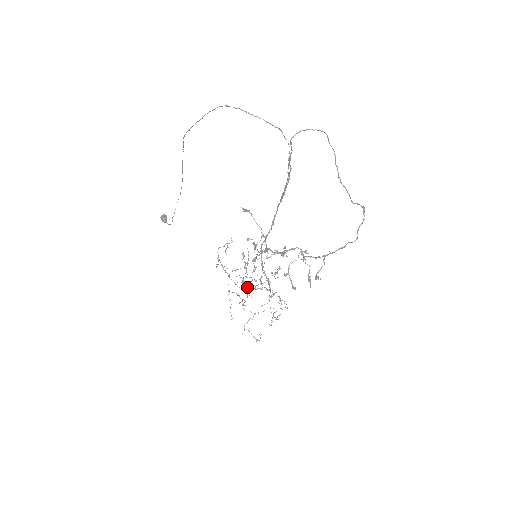
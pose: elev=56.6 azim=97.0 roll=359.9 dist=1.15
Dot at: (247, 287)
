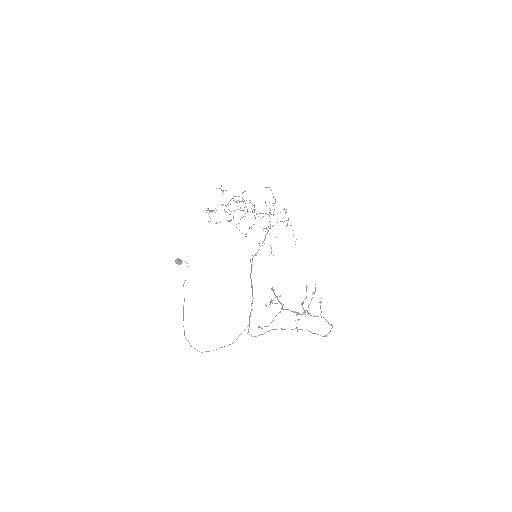
Dot at: occluded
